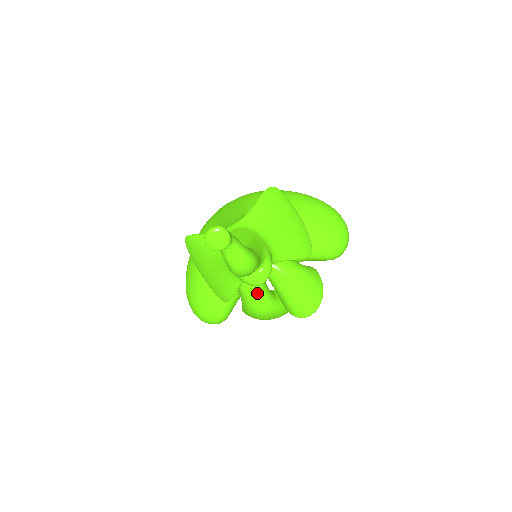
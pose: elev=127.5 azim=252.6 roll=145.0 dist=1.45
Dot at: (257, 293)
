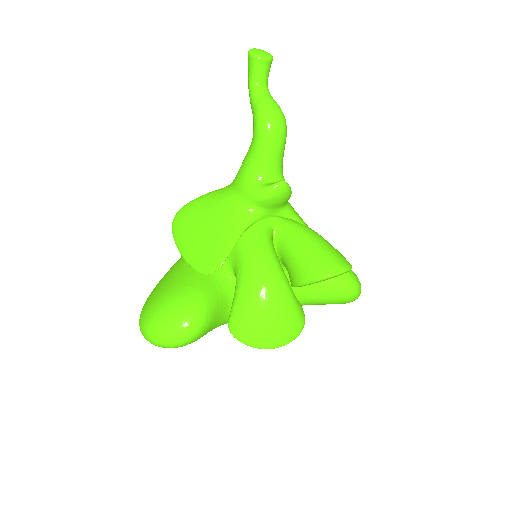
Dot at: (266, 244)
